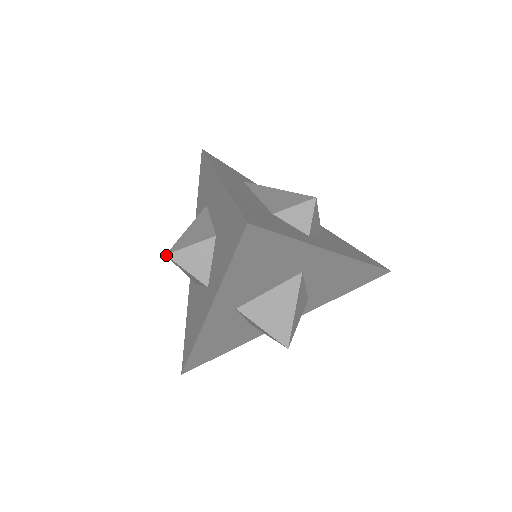
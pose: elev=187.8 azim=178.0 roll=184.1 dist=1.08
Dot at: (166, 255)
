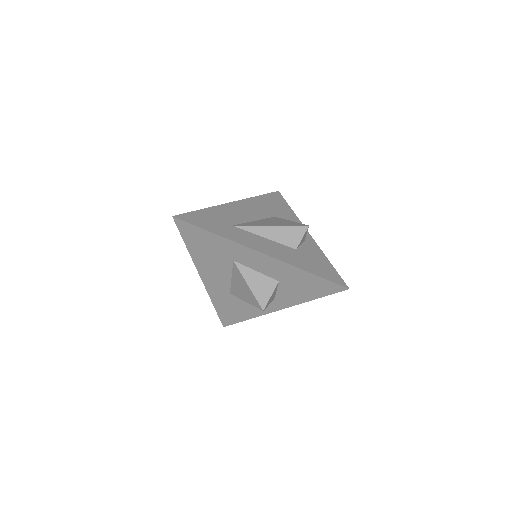
Dot at: occluded
